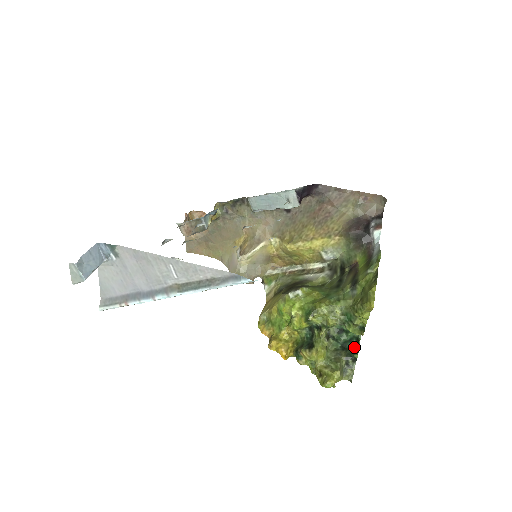
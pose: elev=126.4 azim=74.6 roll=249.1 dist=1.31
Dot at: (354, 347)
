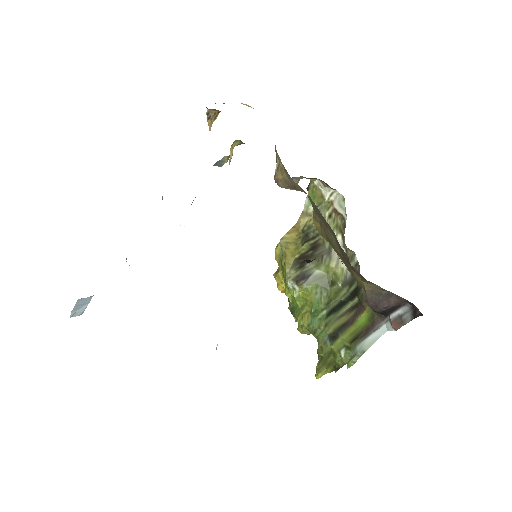
Dot at: occluded
